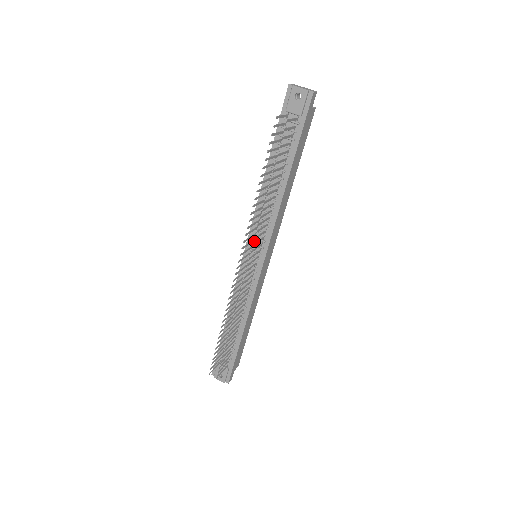
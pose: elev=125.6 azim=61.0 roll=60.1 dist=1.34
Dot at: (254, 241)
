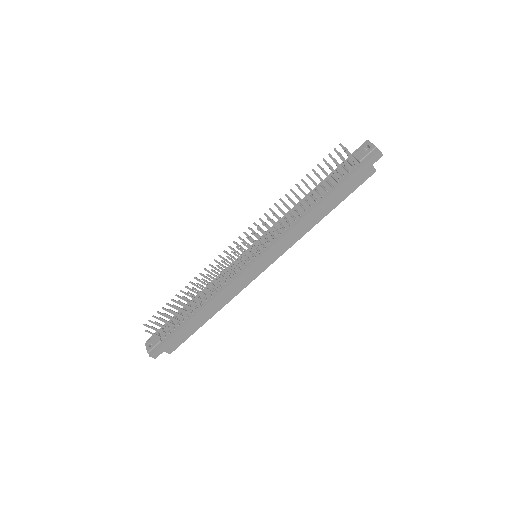
Dot at: (263, 240)
